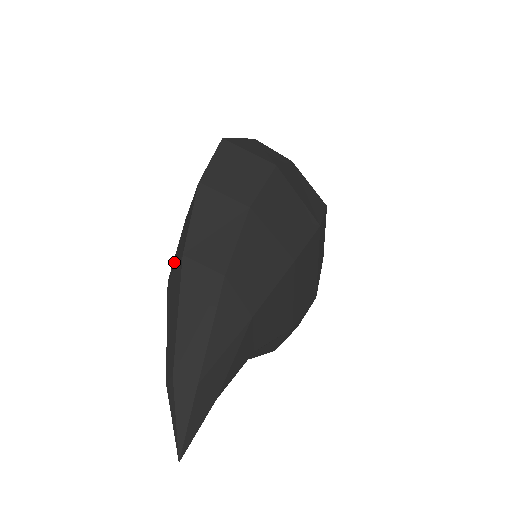
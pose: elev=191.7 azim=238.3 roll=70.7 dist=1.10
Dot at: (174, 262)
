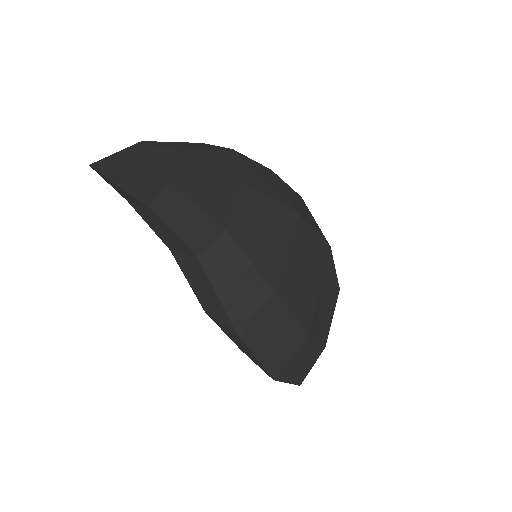
Dot at: occluded
